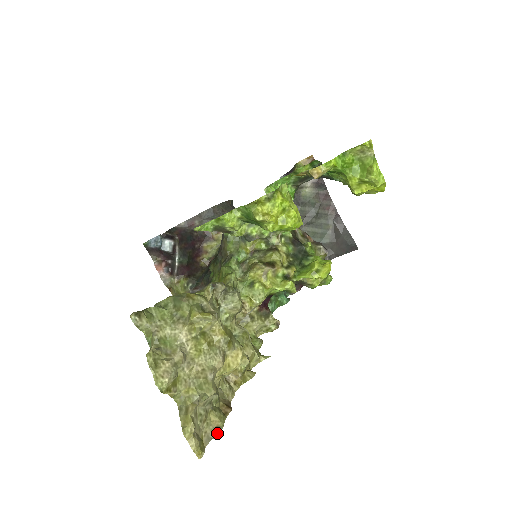
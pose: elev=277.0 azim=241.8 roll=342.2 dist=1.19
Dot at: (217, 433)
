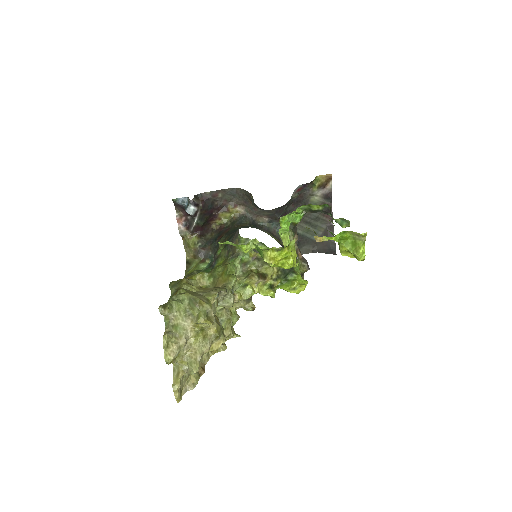
Dot at: (192, 388)
